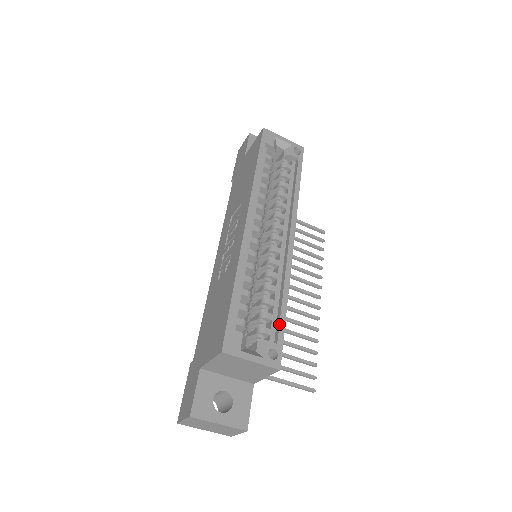
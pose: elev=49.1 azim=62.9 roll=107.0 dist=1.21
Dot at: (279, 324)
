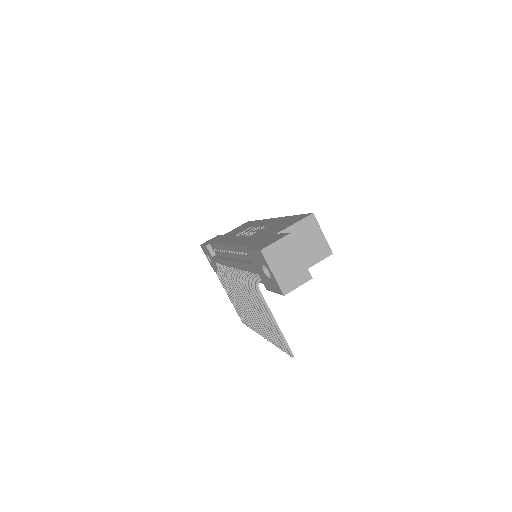
Dot at: occluded
